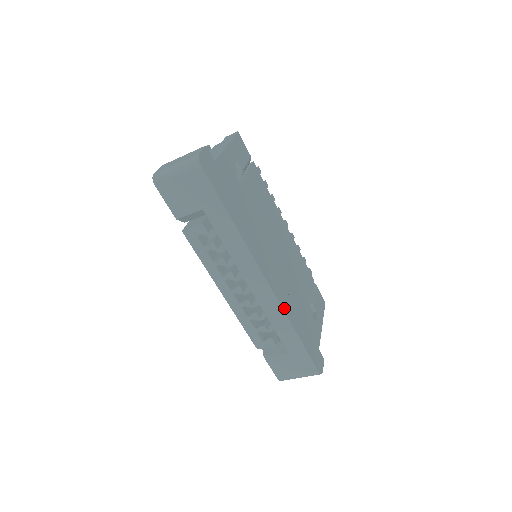
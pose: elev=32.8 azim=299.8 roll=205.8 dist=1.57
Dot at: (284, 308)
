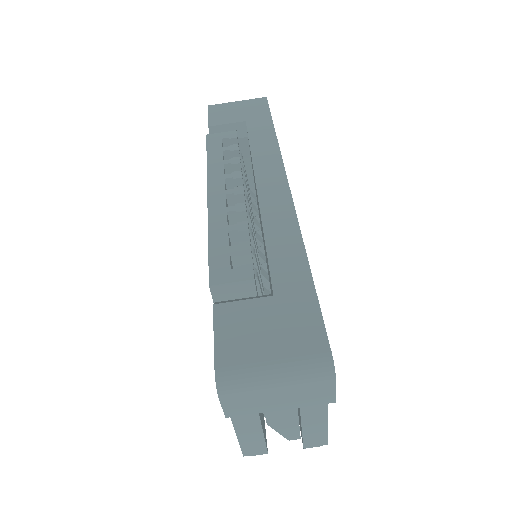
Dot at: (298, 224)
